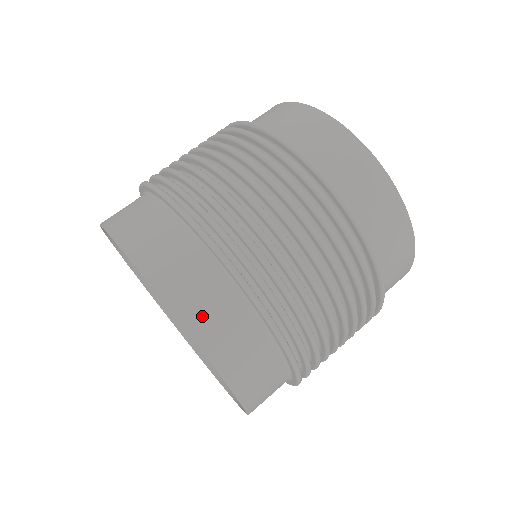
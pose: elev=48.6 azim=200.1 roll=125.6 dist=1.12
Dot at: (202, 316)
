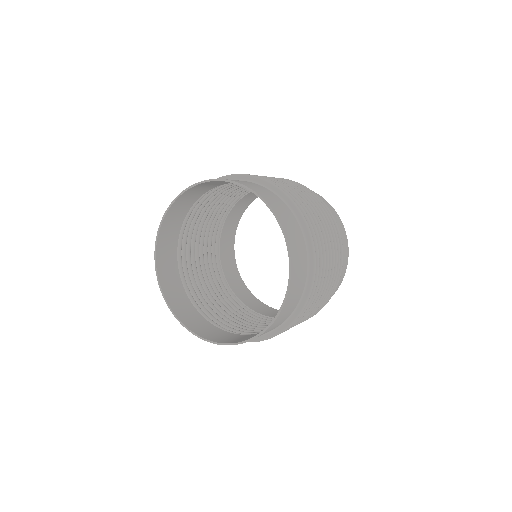
Dot at: (259, 191)
